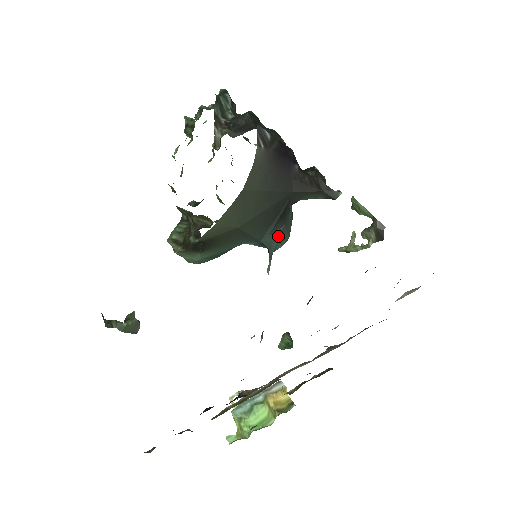
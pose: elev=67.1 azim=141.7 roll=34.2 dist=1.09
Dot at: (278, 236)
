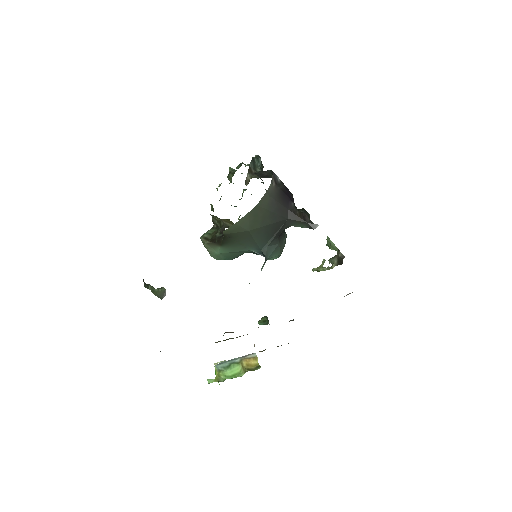
Dot at: (273, 249)
